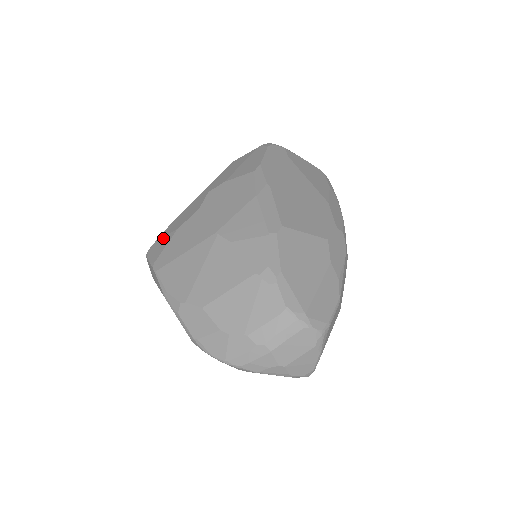
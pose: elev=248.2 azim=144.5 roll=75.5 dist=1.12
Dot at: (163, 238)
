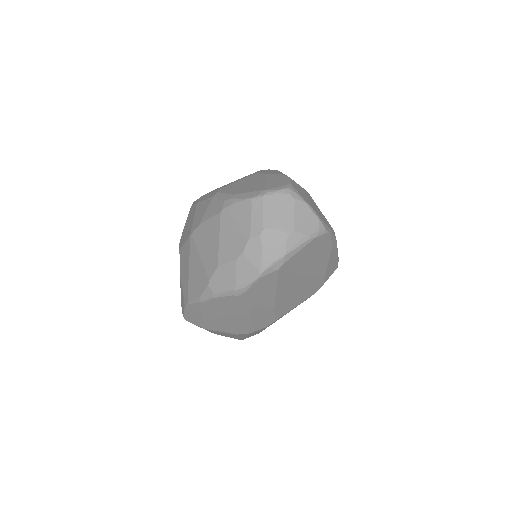
Dot at: occluded
